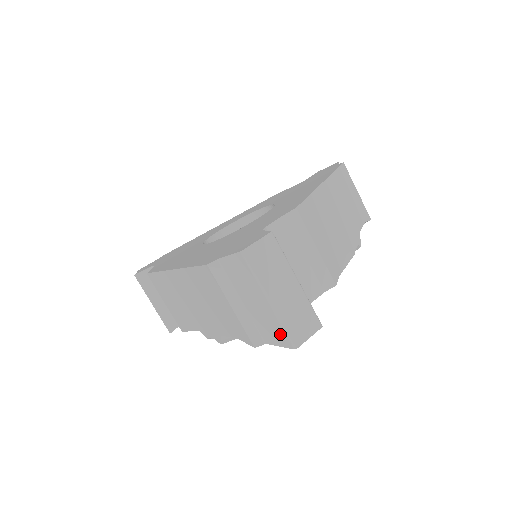
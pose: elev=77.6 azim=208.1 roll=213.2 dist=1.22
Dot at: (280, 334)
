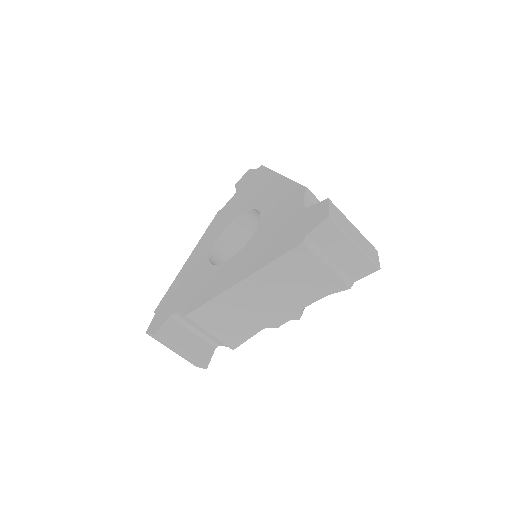
Dot at: (367, 265)
